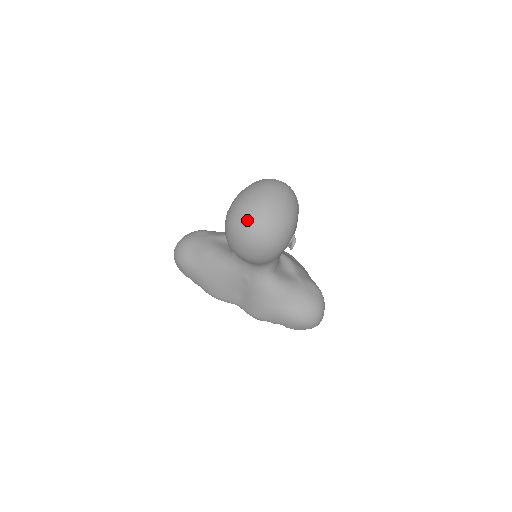
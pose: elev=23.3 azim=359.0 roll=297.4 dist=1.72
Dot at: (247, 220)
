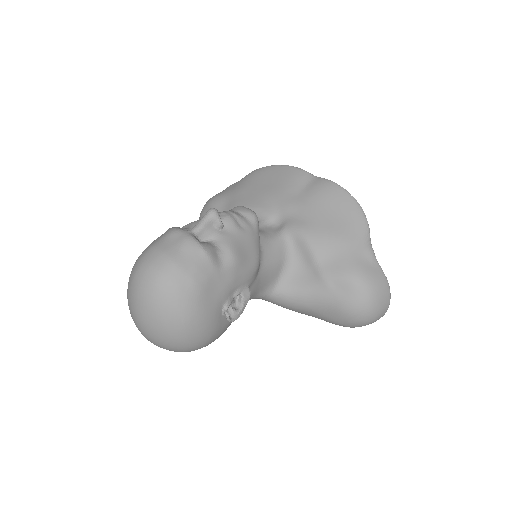
Dot at: occluded
